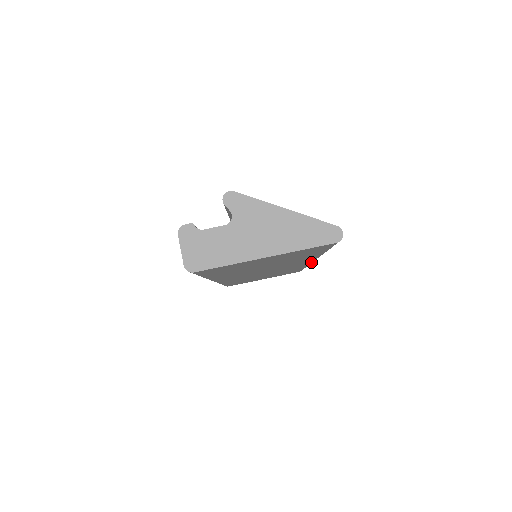
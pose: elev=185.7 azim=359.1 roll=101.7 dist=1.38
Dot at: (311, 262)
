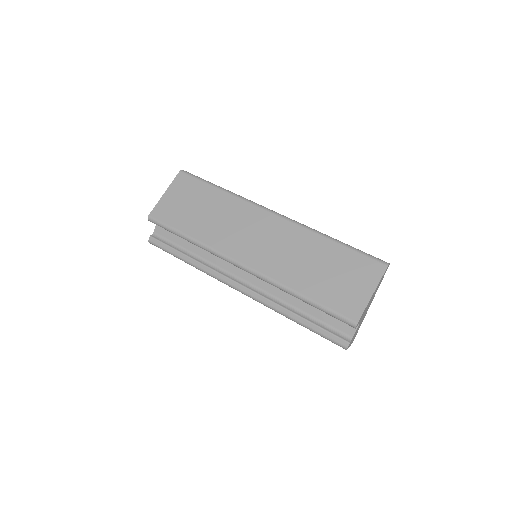
Dot at: occluded
